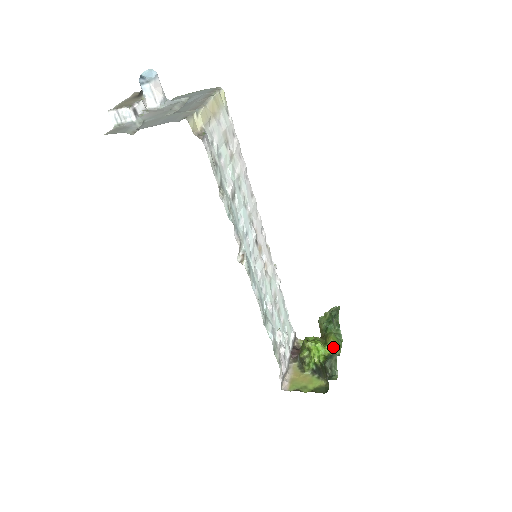
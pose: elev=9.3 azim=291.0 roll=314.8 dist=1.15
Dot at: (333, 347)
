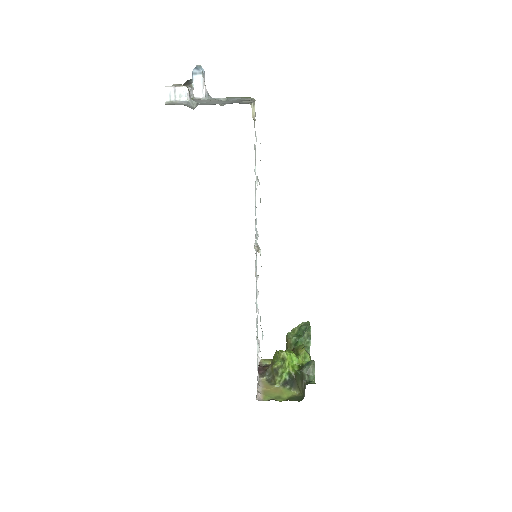
Dot at: (305, 357)
